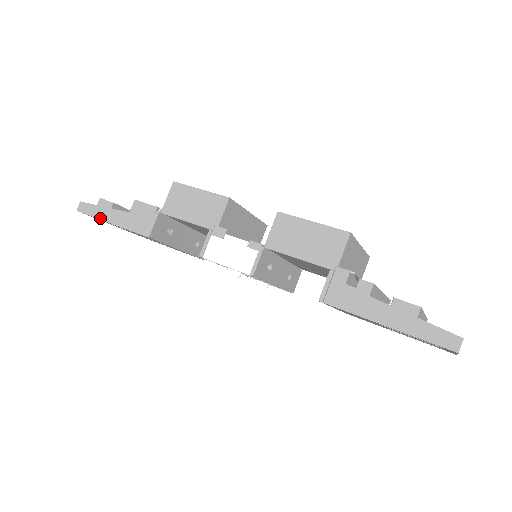
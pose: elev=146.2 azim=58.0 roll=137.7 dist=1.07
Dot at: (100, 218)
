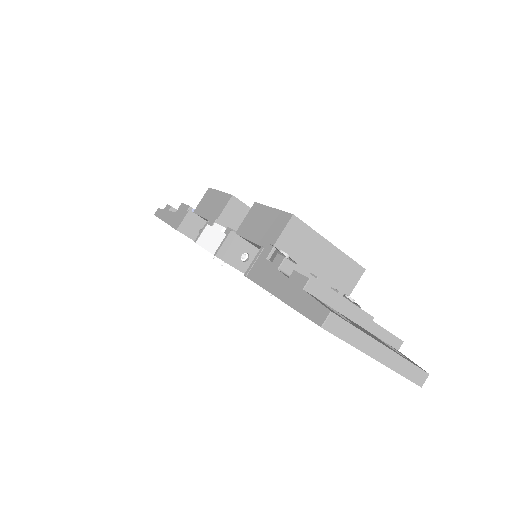
Dot at: (161, 218)
